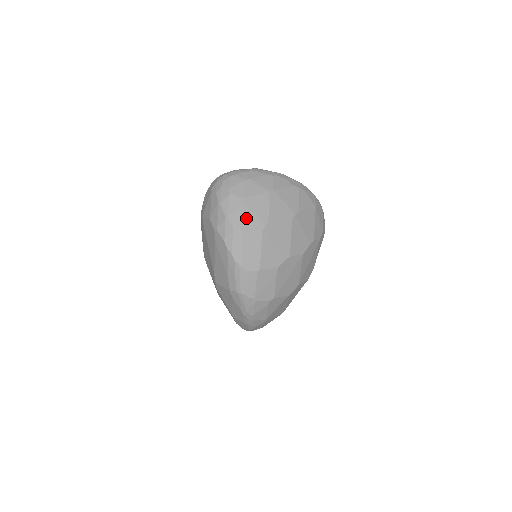
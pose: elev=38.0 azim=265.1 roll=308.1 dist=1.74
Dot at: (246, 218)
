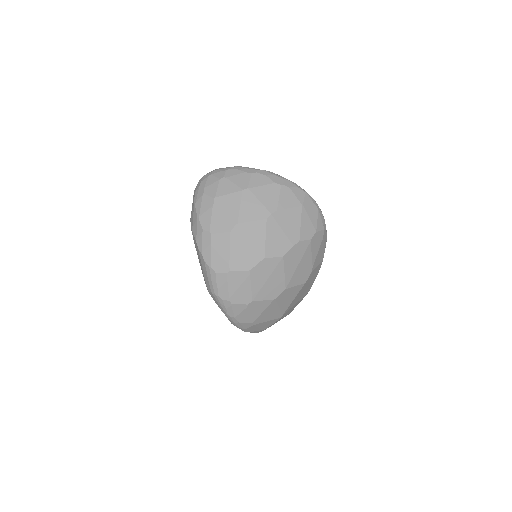
Dot at: (215, 218)
